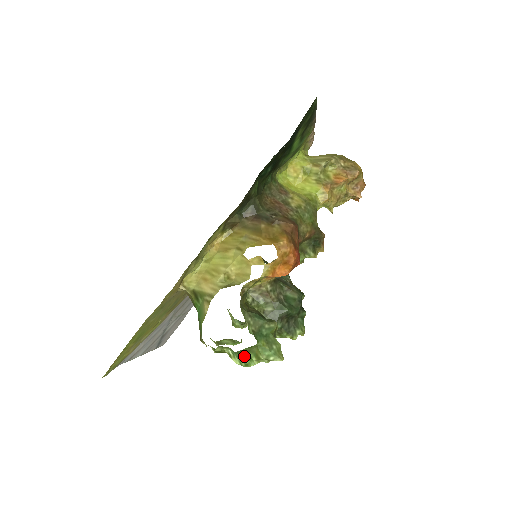
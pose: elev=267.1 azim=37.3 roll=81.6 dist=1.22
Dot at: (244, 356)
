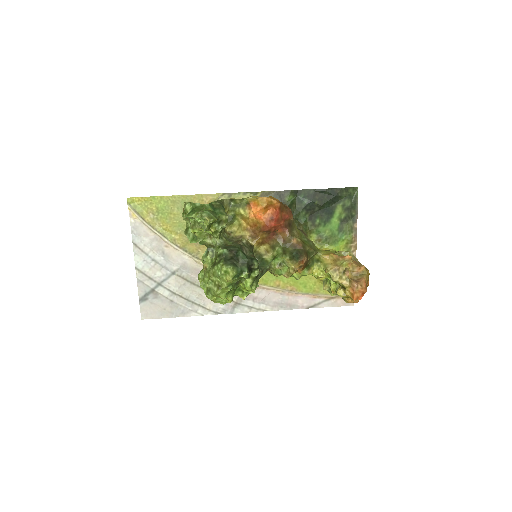
Dot at: (193, 211)
